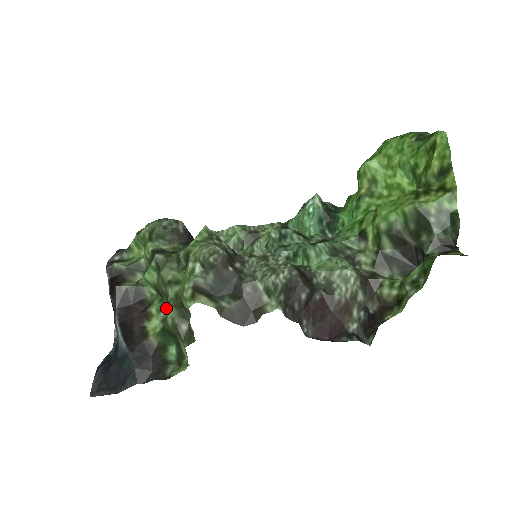
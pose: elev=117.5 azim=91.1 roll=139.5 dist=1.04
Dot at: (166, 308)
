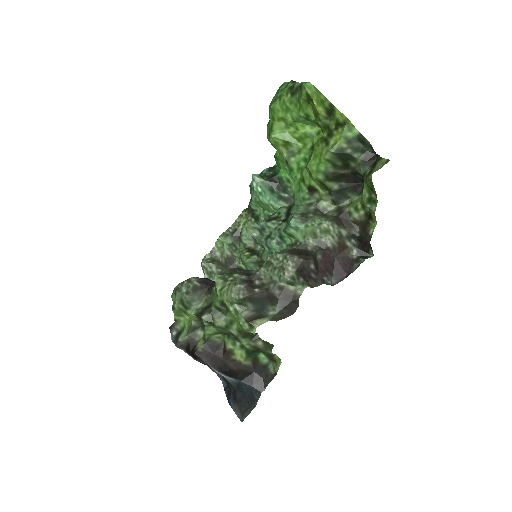
Dot at: (237, 340)
